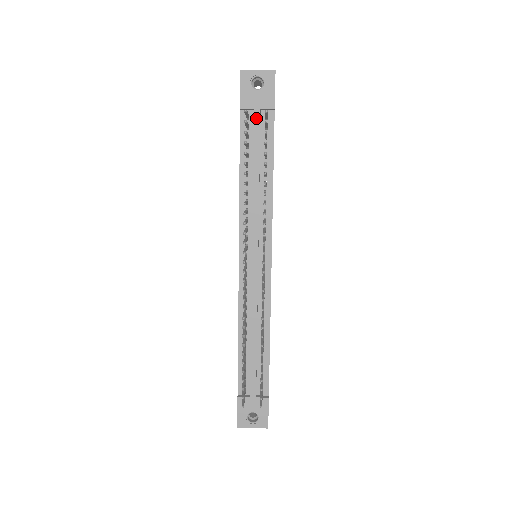
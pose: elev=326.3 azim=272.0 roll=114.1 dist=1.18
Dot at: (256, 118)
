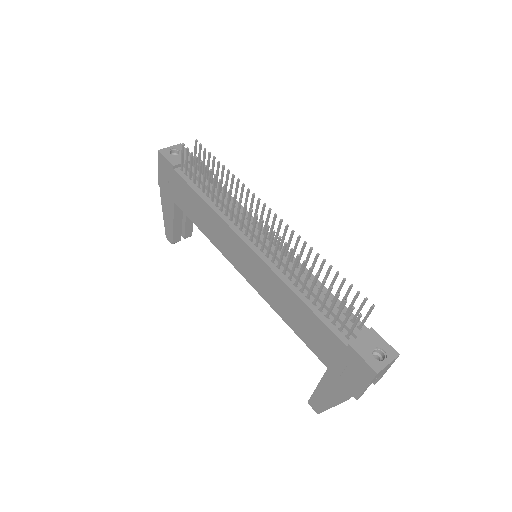
Dot at: (188, 166)
